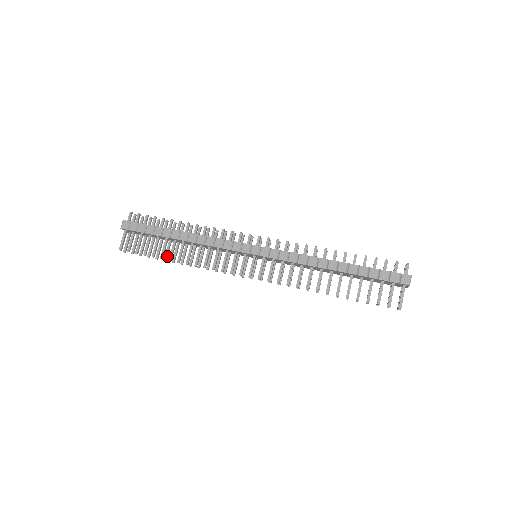
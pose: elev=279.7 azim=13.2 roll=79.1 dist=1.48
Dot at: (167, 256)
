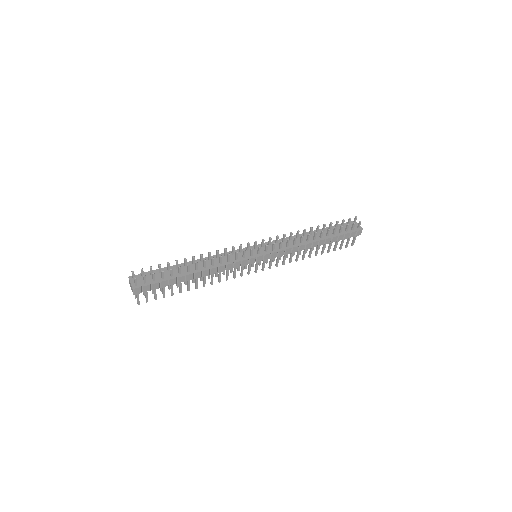
Dot at: (178, 283)
